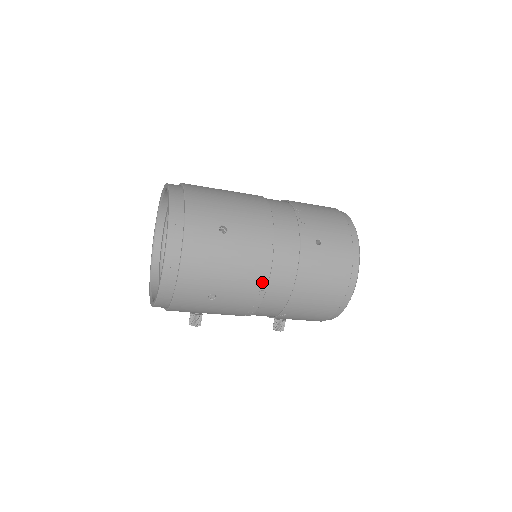
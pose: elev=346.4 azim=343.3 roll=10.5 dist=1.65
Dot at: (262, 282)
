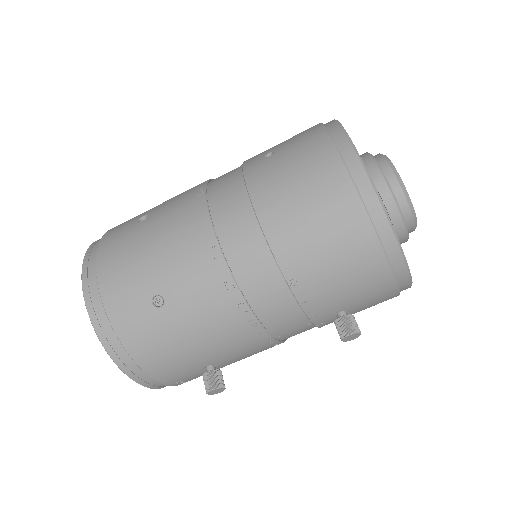
Dot at: (207, 239)
